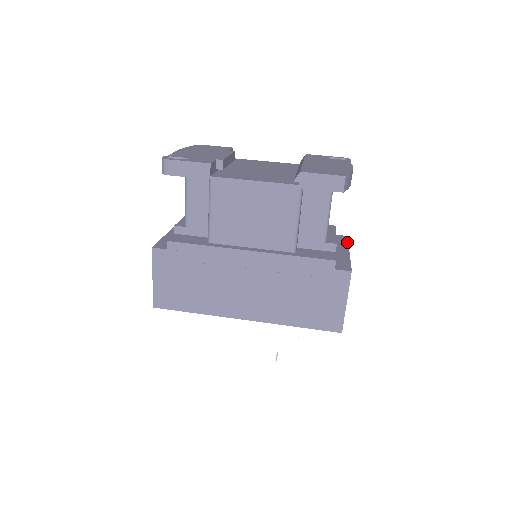
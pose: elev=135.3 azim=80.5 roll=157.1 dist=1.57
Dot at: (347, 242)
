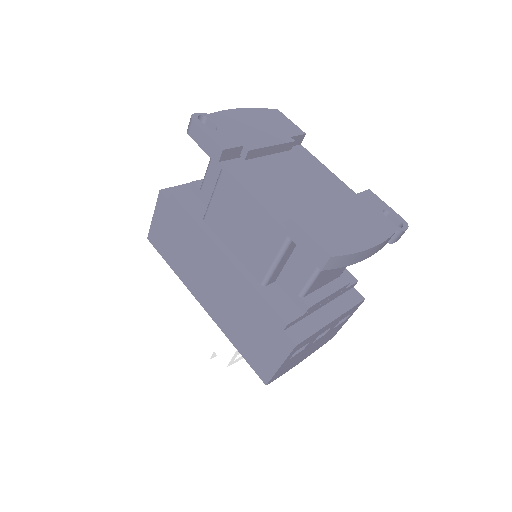
Dot at: (351, 306)
